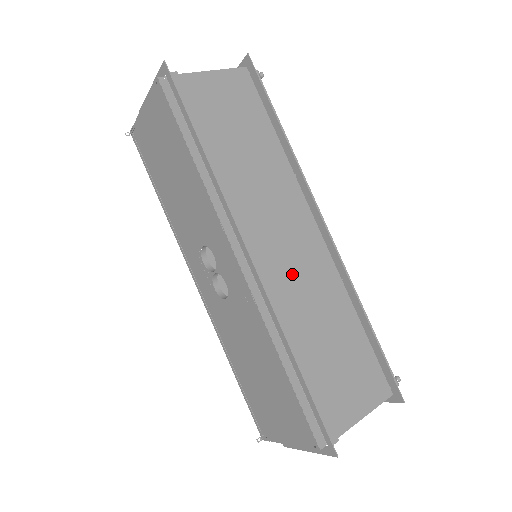
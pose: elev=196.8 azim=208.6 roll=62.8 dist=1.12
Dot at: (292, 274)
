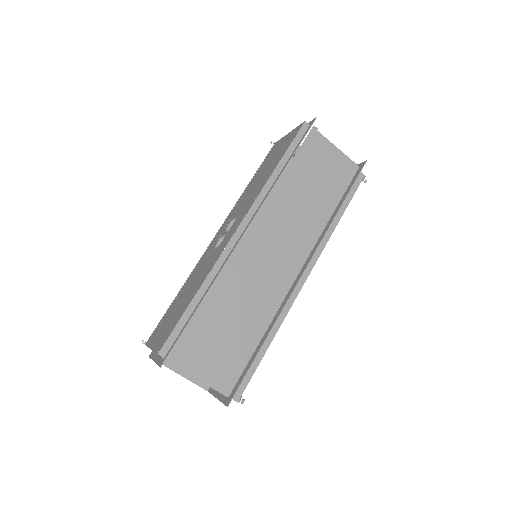
Dot at: (256, 270)
